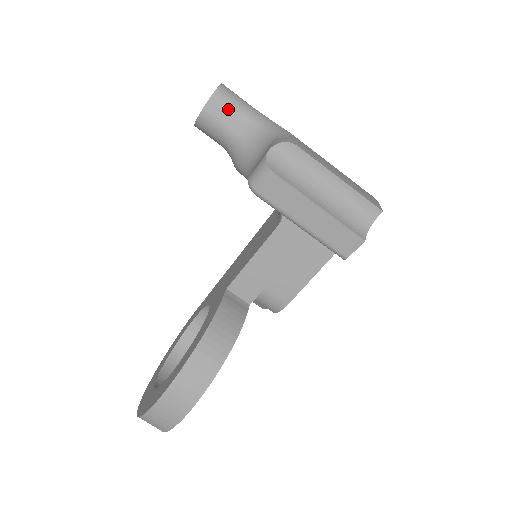
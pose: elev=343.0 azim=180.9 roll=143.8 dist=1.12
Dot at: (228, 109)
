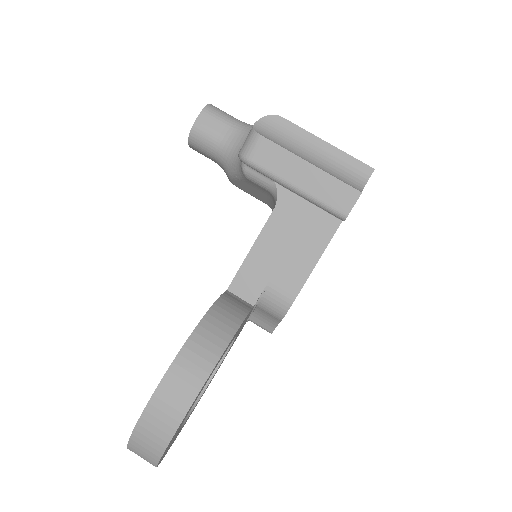
Dot at: (218, 120)
